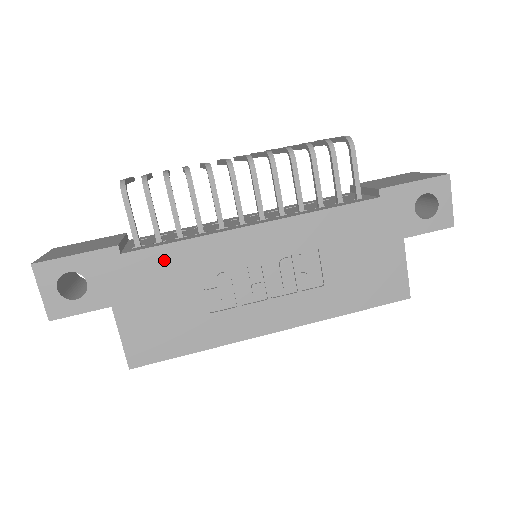
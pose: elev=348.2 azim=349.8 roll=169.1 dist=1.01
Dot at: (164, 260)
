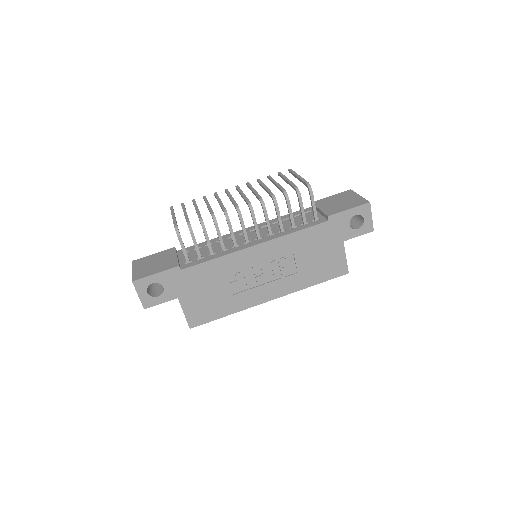
Dot at: (205, 270)
